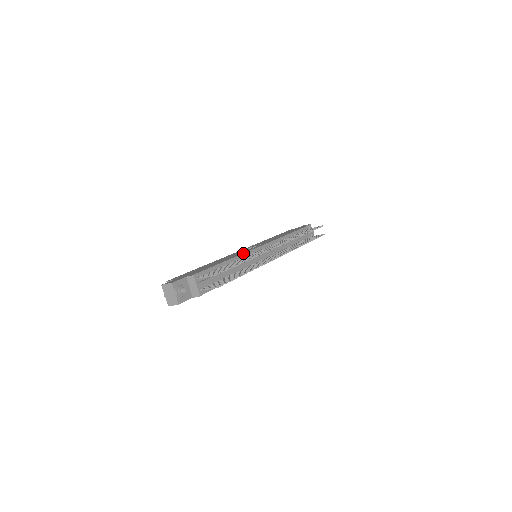
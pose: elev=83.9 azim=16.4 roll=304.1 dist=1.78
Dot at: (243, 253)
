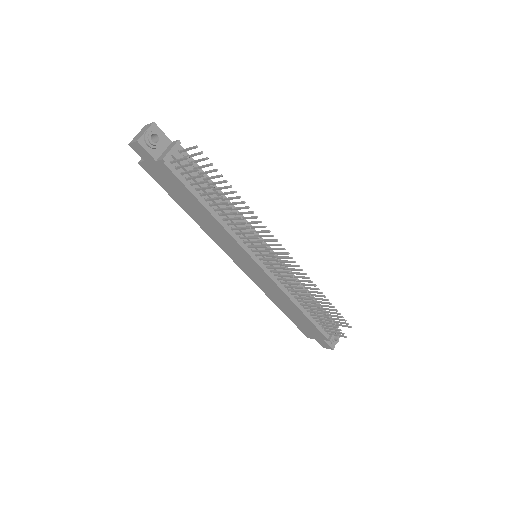
Dot at: occluded
